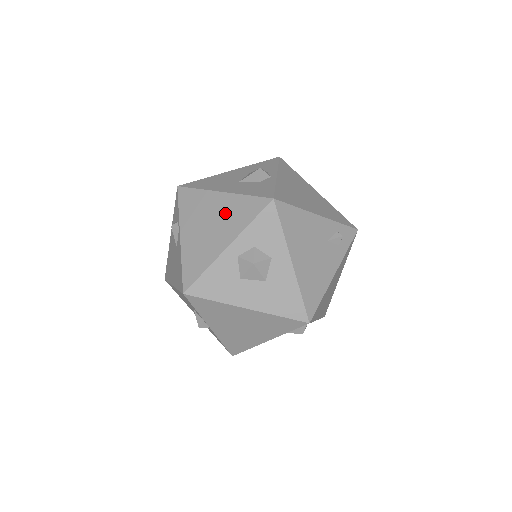
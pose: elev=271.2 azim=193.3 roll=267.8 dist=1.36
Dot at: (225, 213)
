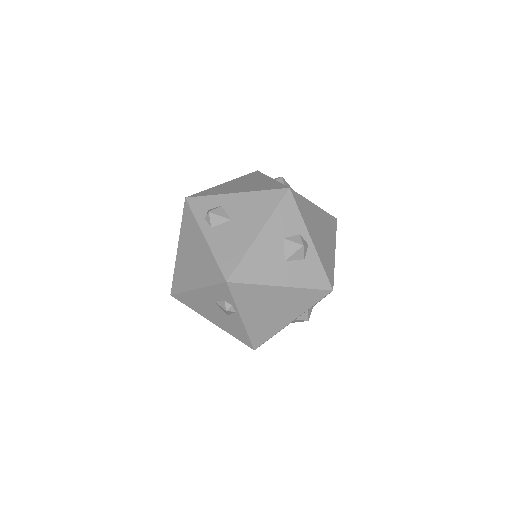
Dot at: (288, 302)
